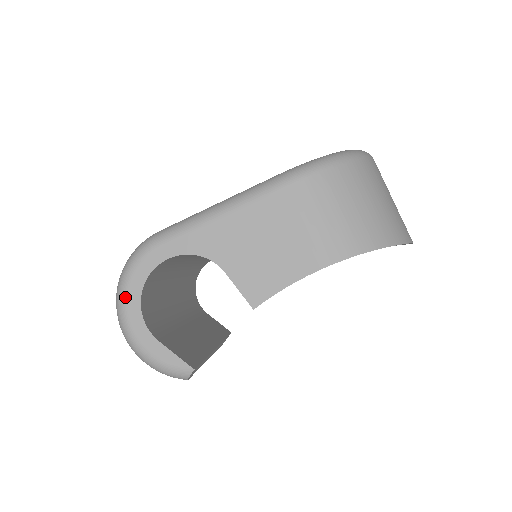
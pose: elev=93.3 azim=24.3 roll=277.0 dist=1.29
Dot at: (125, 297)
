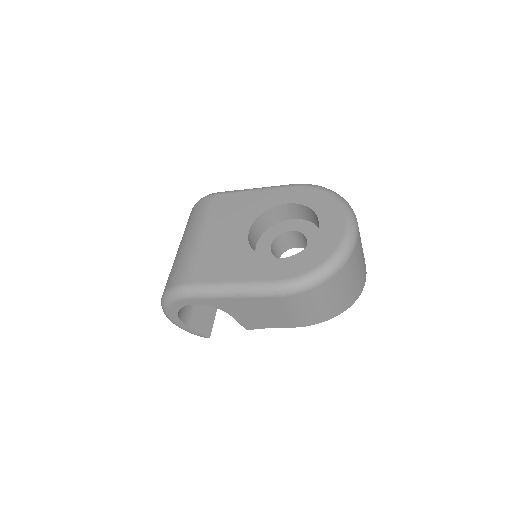
Dot at: (168, 310)
